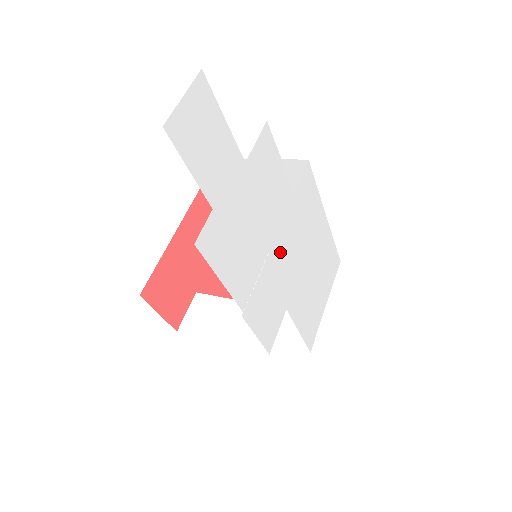
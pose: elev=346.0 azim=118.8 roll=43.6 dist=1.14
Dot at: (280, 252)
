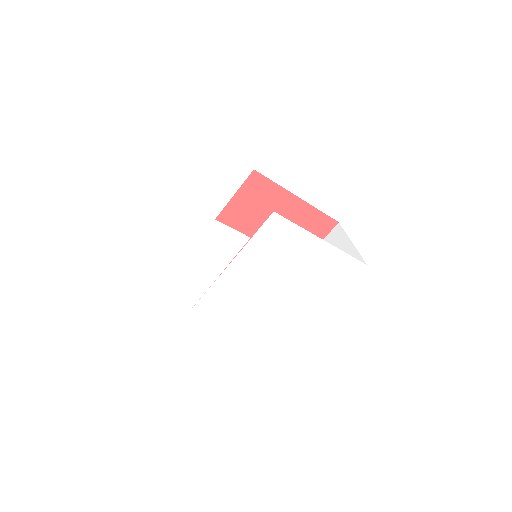
Dot at: (237, 274)
